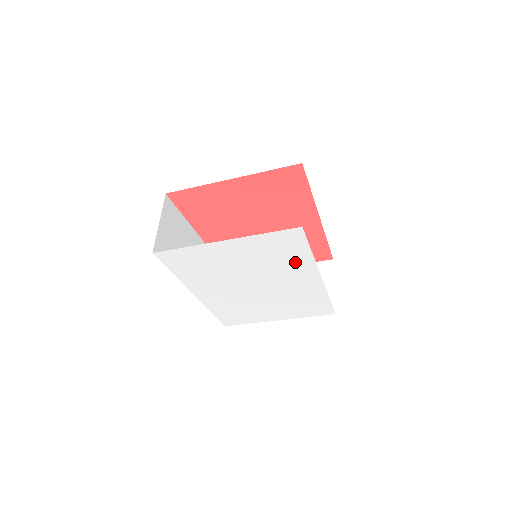
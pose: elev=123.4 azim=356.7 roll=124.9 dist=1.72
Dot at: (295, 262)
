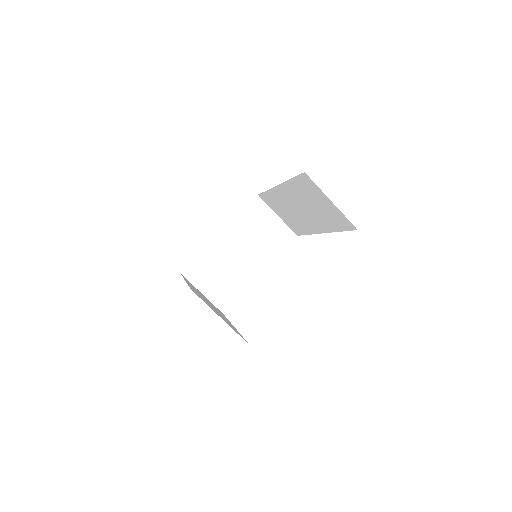
Dot at: occluded
